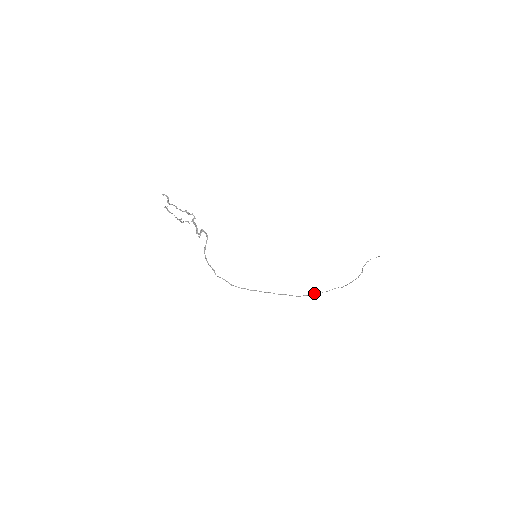
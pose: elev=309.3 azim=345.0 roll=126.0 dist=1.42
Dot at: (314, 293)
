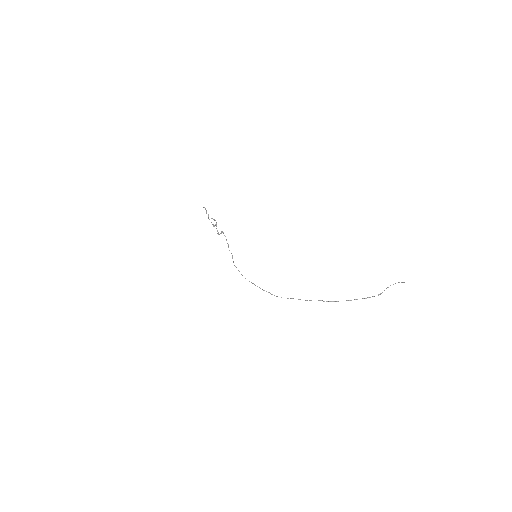
Dot at: (290, 298)
